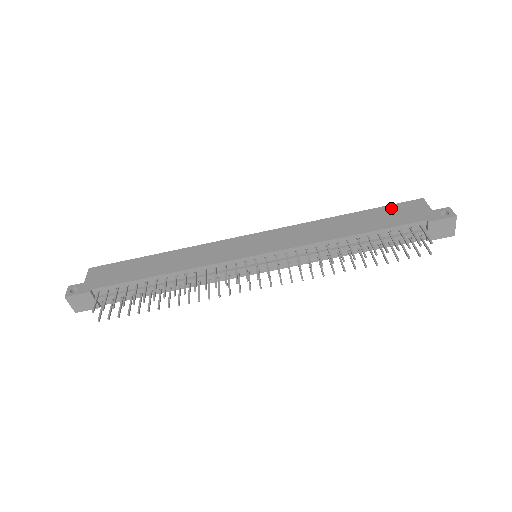
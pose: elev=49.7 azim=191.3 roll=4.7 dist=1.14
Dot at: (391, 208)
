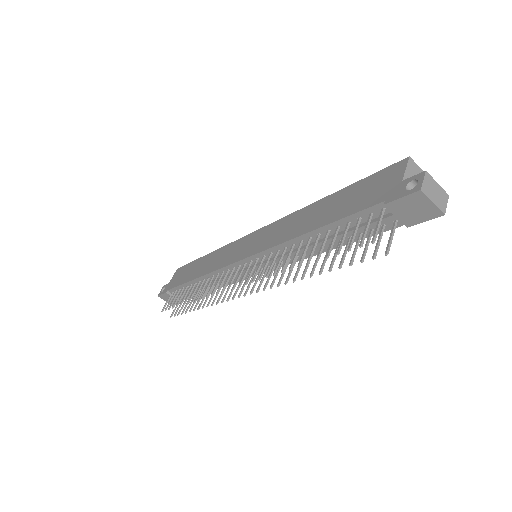
Dot at: (366, 182)
